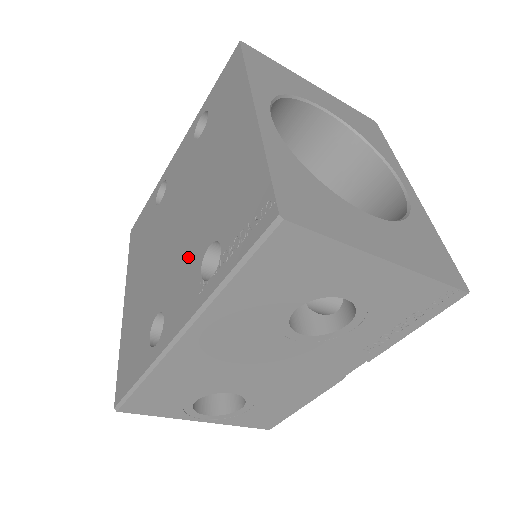
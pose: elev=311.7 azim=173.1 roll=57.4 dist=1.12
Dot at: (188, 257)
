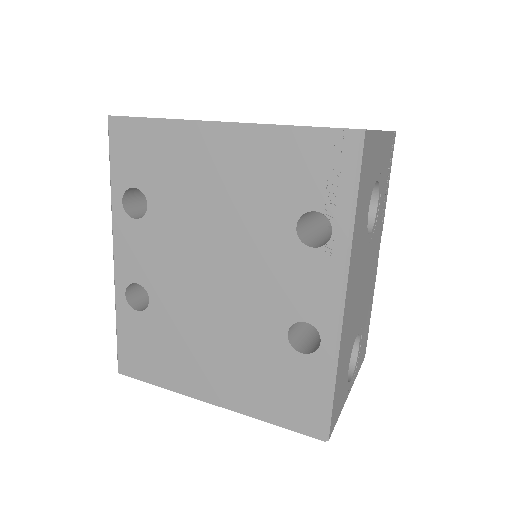
Dot at: (274, 264)
